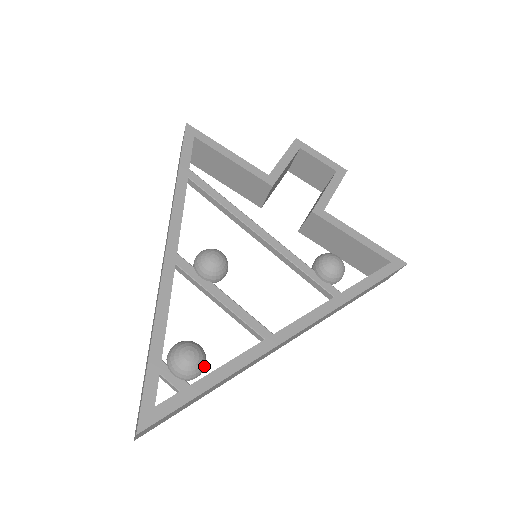
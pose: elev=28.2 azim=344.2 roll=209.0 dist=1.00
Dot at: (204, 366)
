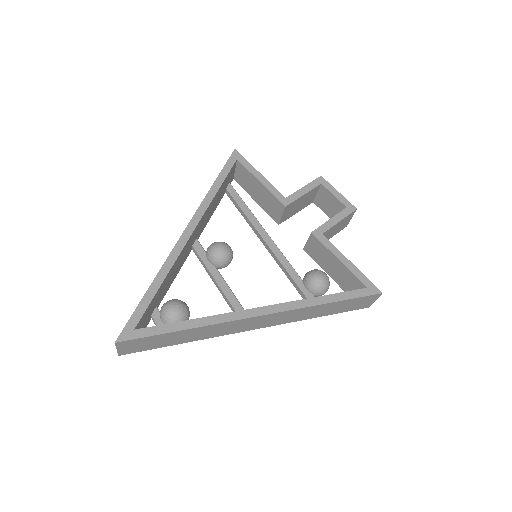
Dot at: occluded
